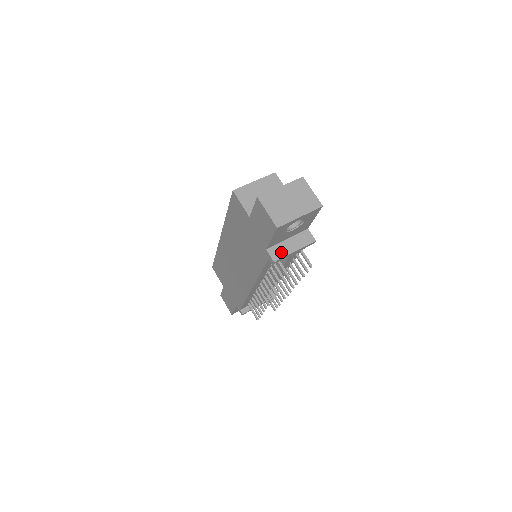
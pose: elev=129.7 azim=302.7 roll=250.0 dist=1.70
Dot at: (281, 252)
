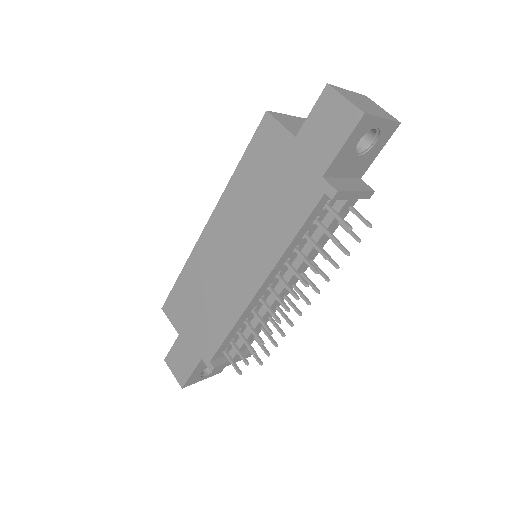
Dot at: (341, 186)
